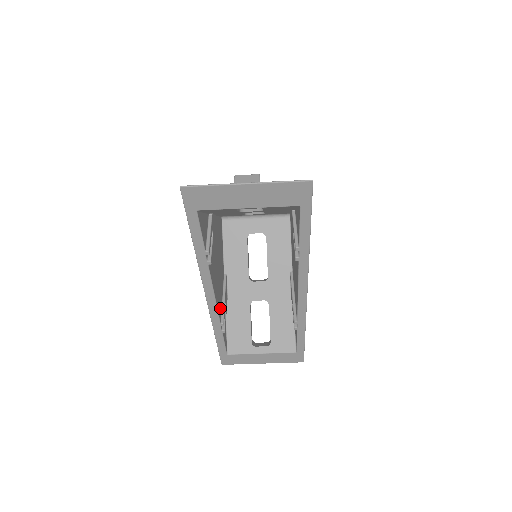
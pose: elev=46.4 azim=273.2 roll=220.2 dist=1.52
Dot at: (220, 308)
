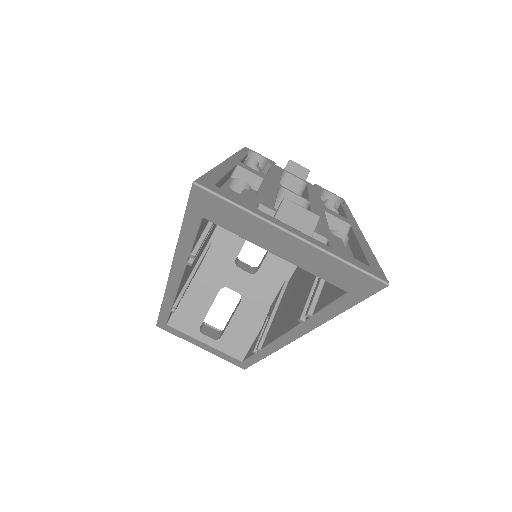
Dot at: (181, 288)
